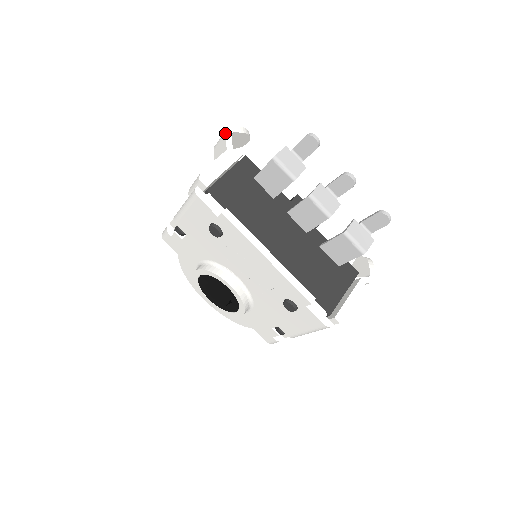
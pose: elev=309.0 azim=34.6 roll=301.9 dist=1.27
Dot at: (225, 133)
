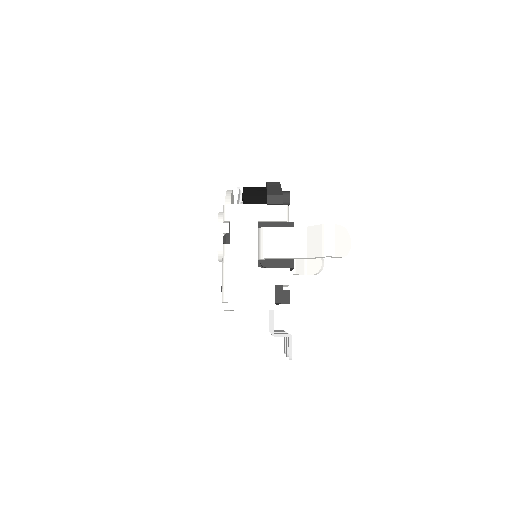
Dot at: (322, 256)
